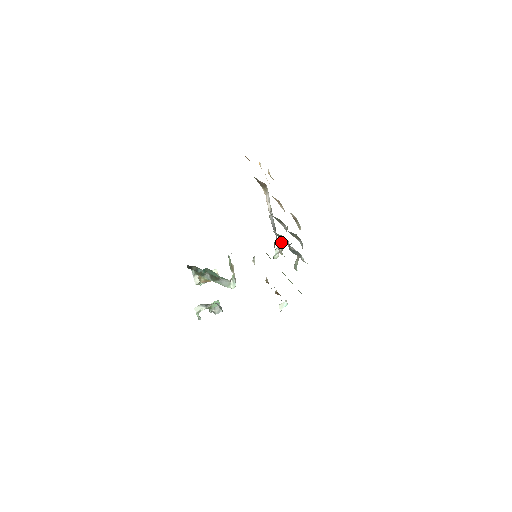
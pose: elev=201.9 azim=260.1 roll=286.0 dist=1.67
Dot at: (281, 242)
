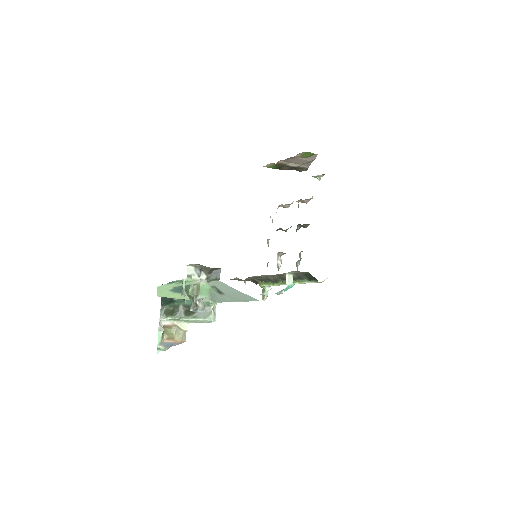
Dot at: (279, 258)
